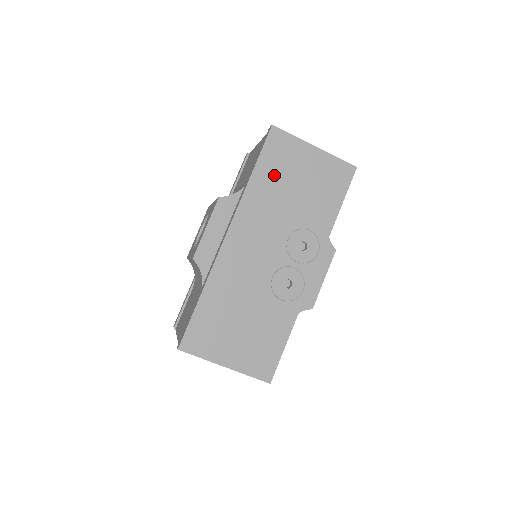
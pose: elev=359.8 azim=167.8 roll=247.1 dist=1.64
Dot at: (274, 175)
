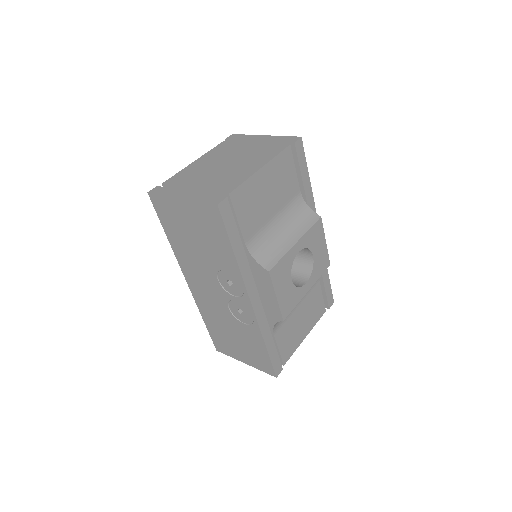
Dot at: (177, 233)
